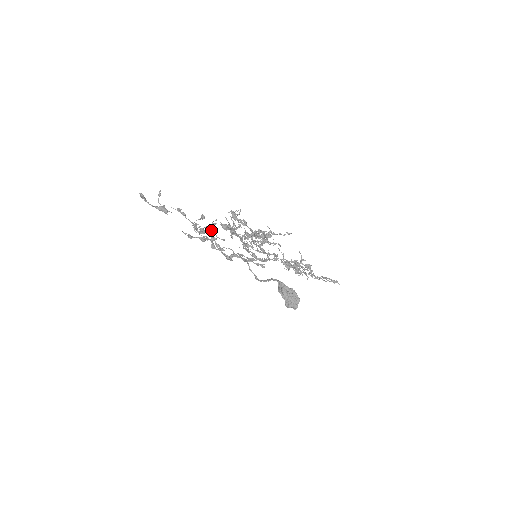
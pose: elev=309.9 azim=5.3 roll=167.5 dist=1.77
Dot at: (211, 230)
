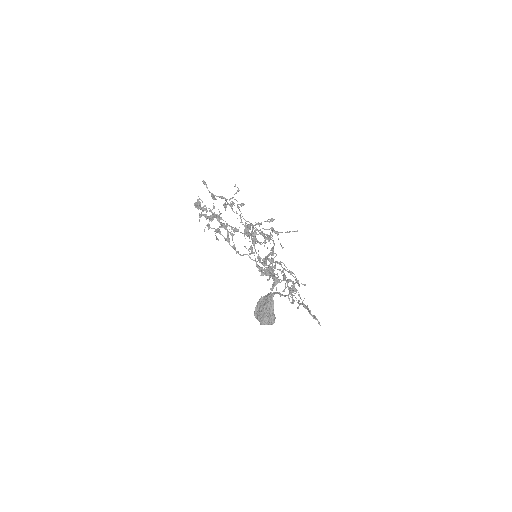
Dot at: occluded
